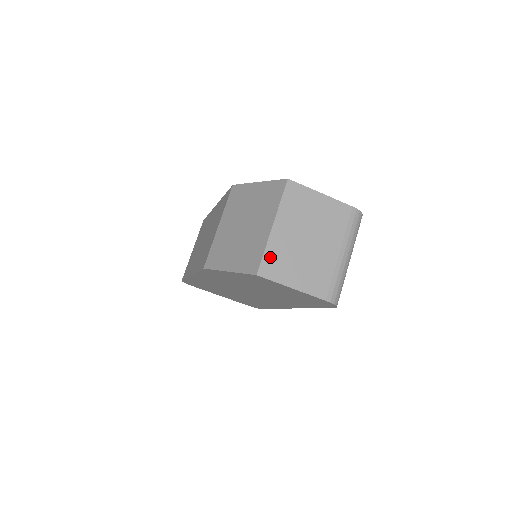
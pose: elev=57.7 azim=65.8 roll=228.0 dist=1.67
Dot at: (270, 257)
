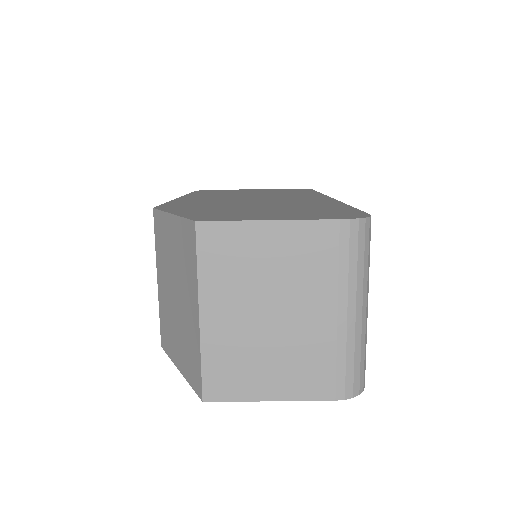
Dot at: (214, 367)
